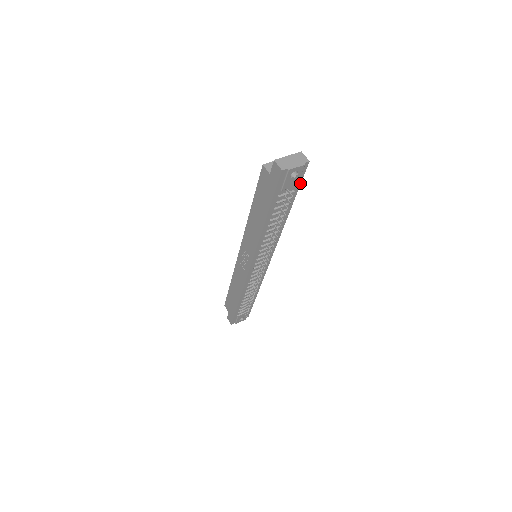
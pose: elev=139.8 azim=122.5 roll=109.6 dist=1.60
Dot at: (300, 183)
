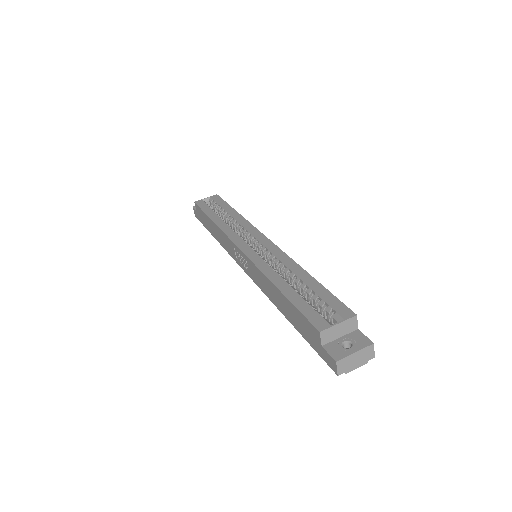
Dot at: occluded
